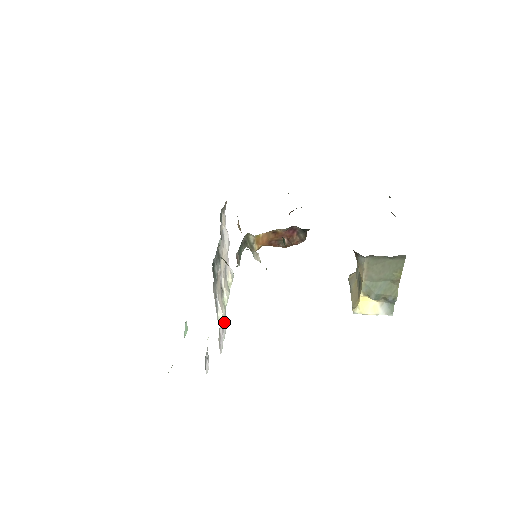
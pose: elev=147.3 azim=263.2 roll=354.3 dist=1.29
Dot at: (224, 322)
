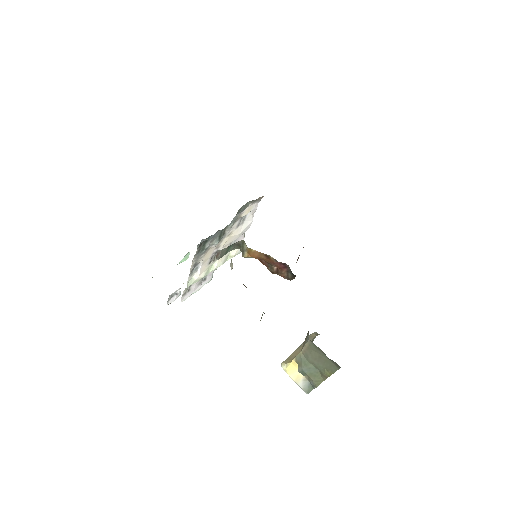
Dot at: (205, 280)
